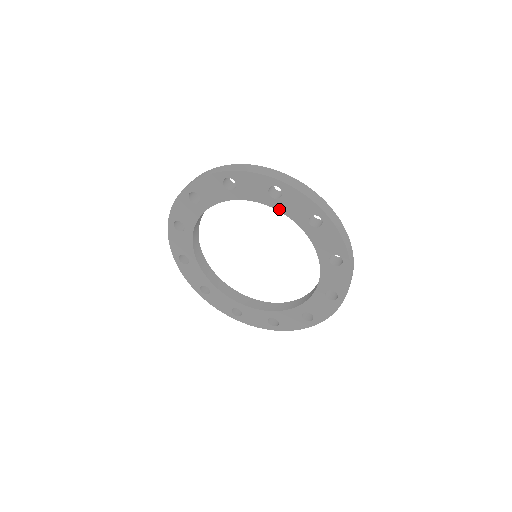
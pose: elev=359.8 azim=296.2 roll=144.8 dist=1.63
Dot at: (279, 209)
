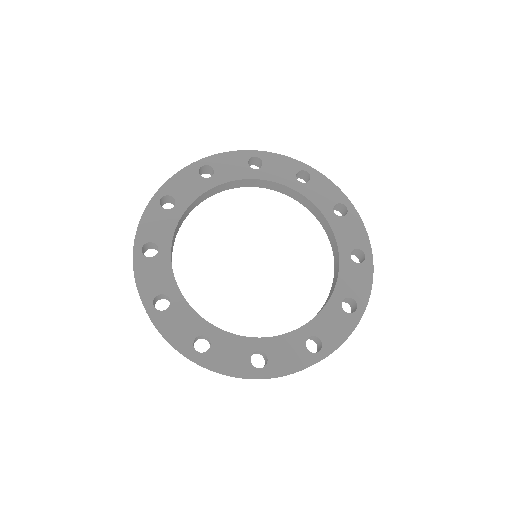
Dot at: (304, 194)
